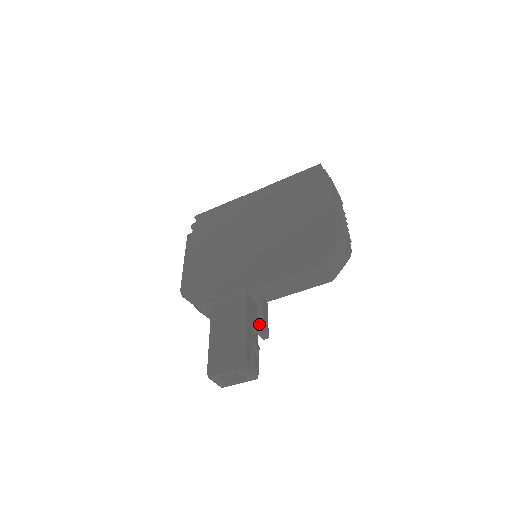
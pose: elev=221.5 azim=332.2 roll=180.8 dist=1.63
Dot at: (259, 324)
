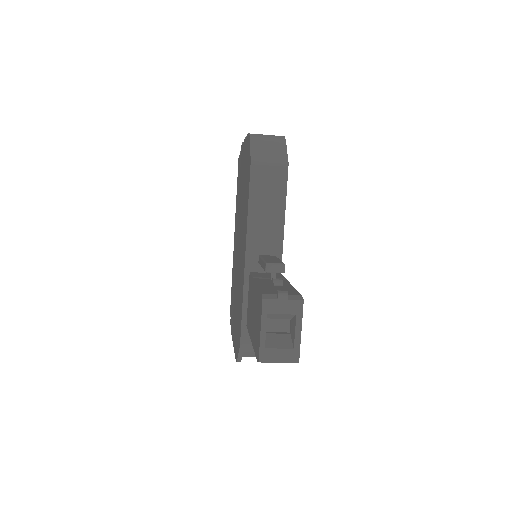
Dot at: (263, 266)
